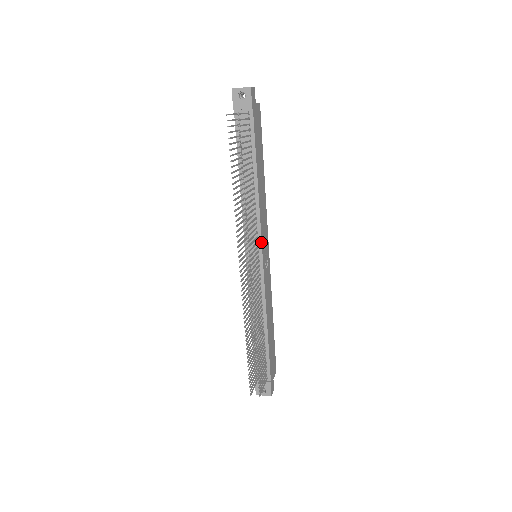
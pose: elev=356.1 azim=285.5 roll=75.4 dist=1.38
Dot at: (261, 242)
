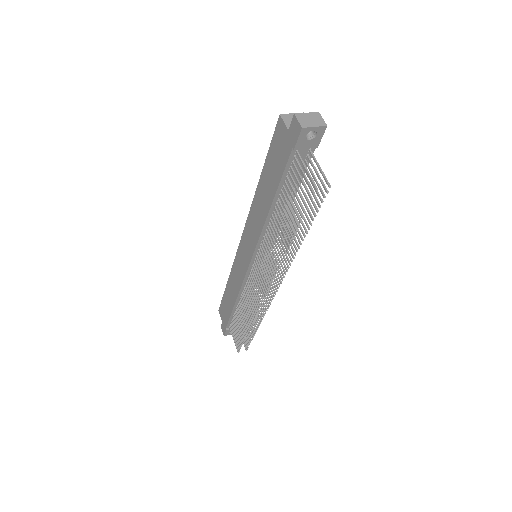
Dot at: occluded
